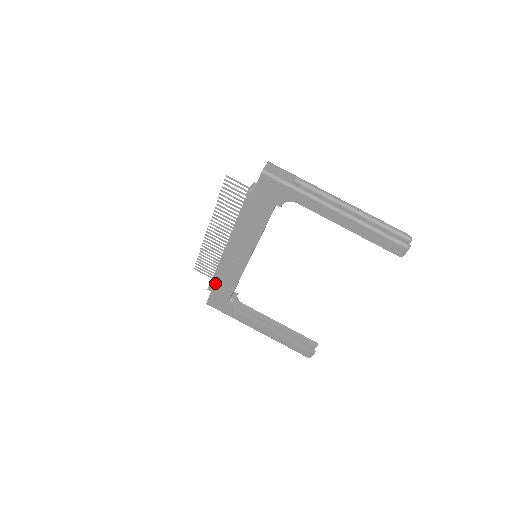
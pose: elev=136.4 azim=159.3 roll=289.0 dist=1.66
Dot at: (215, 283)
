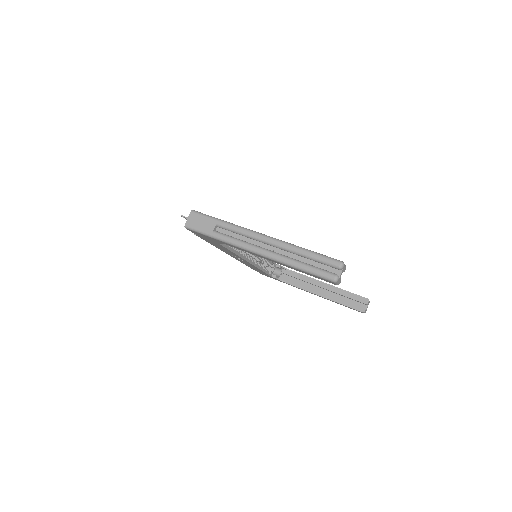
Dot at: (250, 267)
